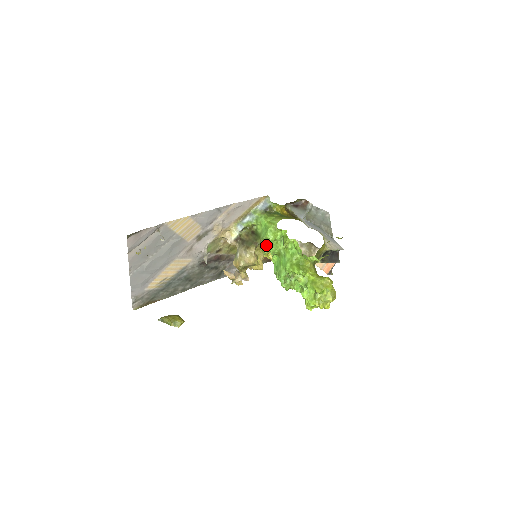
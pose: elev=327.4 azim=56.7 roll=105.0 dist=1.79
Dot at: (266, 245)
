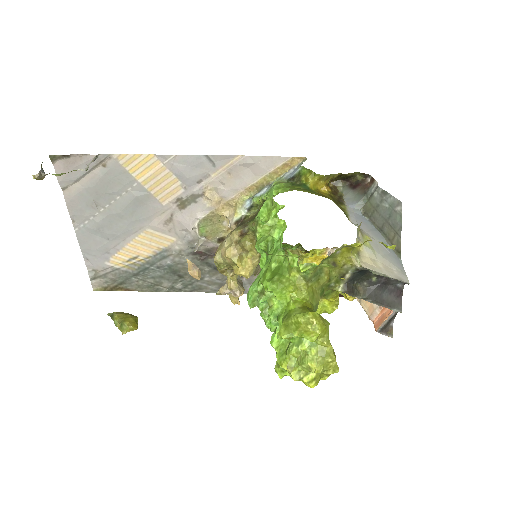
Dot at: (256, 231)
